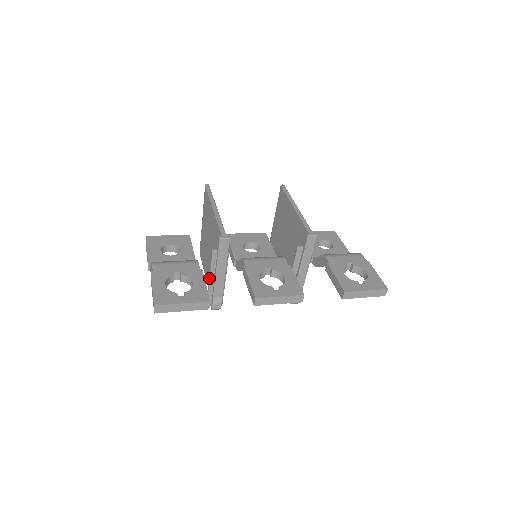
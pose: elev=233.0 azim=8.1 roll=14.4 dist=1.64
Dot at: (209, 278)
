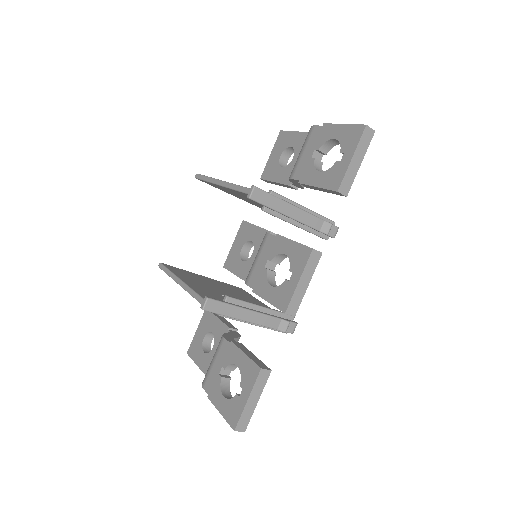
Dot at: occluded
